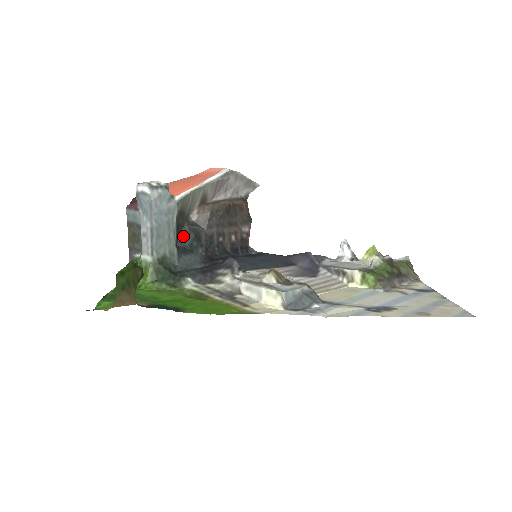
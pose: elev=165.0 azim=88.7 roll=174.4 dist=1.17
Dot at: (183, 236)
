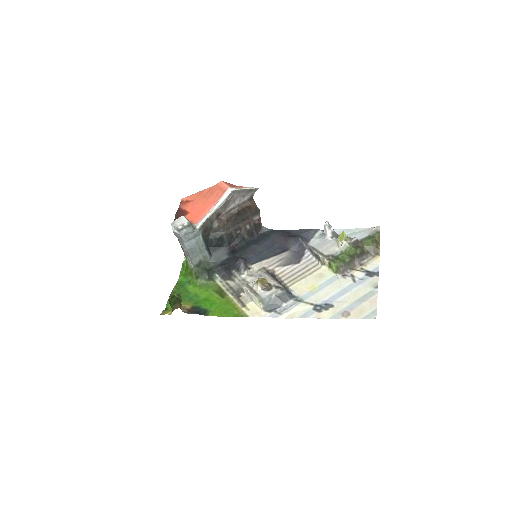
Dot at: (211, 241)
